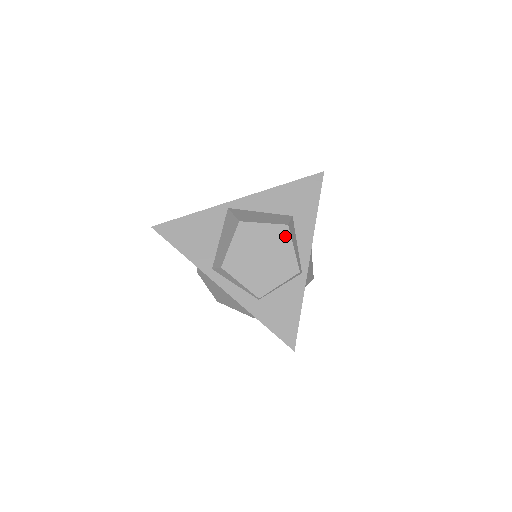
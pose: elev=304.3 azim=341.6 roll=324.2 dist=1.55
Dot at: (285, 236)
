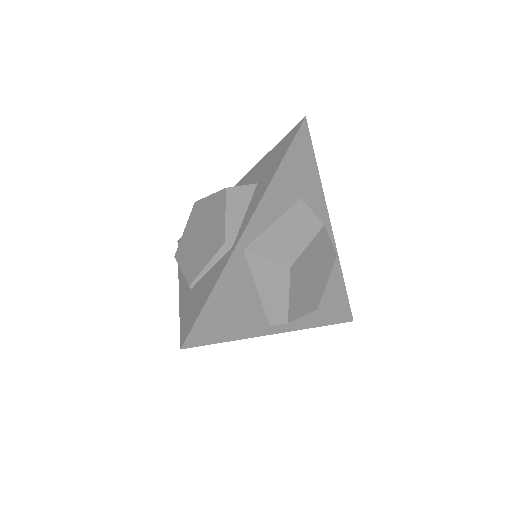
Dot at: (221, 202)
